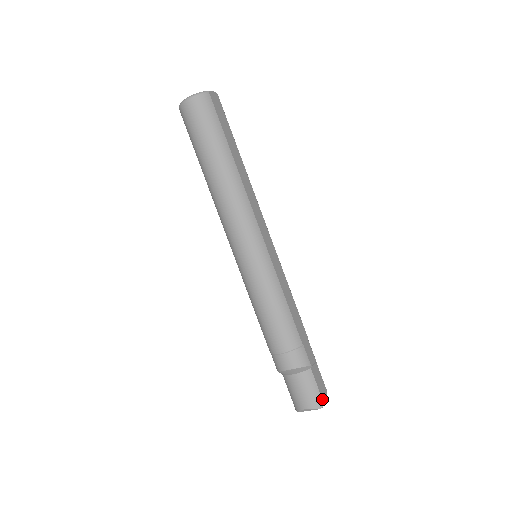
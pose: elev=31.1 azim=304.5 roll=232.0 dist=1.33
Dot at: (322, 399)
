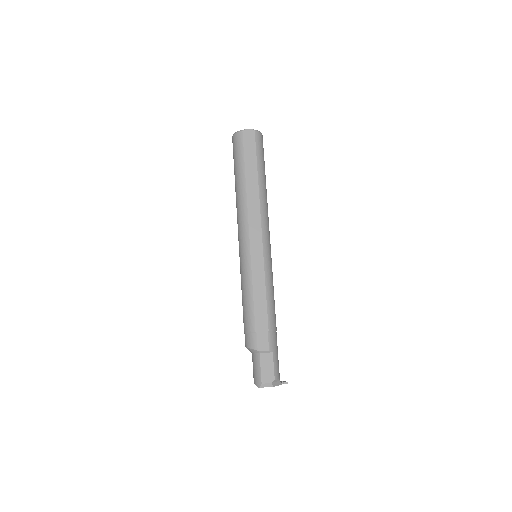
Dot at: (261, 381)
